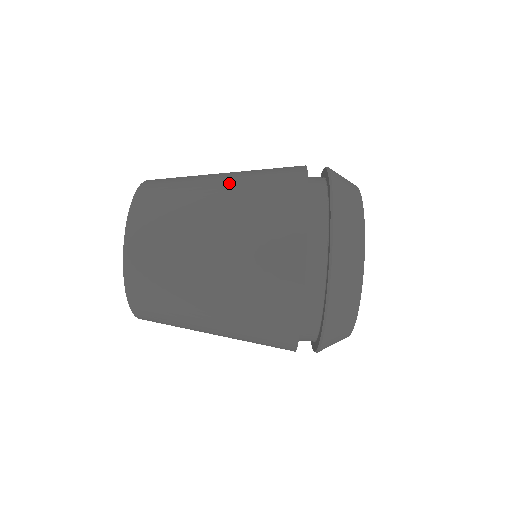
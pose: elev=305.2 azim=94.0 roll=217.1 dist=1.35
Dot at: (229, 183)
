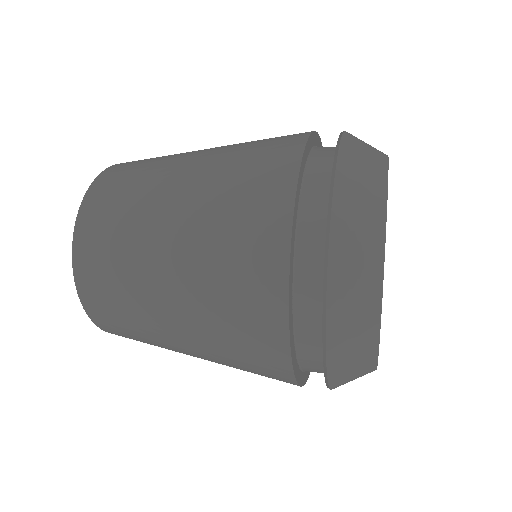
Dot at: (215, 148)
